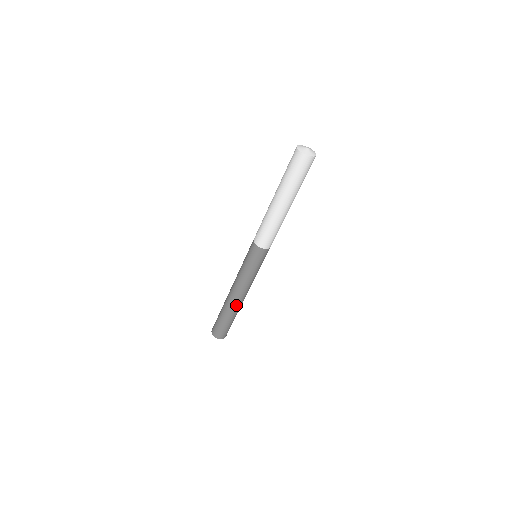
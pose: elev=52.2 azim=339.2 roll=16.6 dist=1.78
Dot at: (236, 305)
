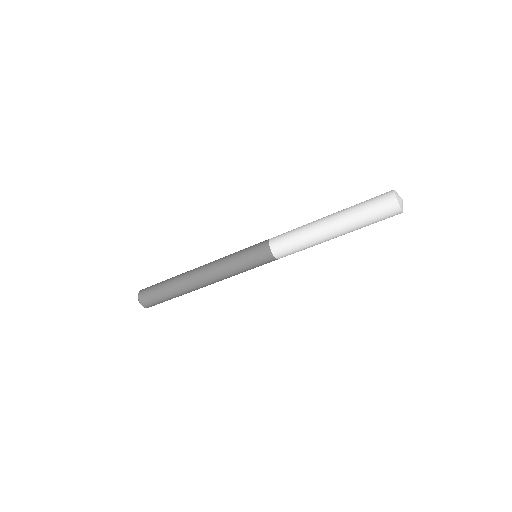
Dot at: (190, 281)
